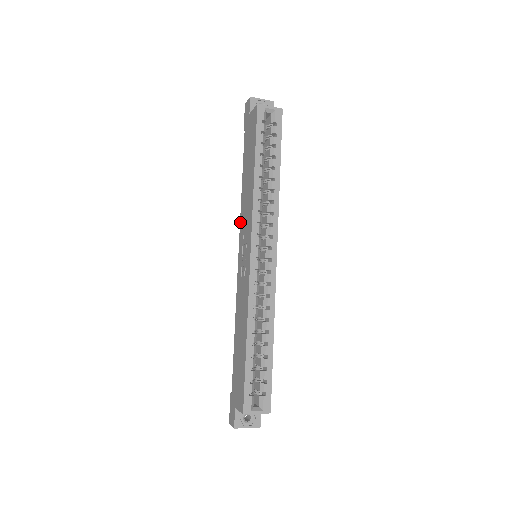
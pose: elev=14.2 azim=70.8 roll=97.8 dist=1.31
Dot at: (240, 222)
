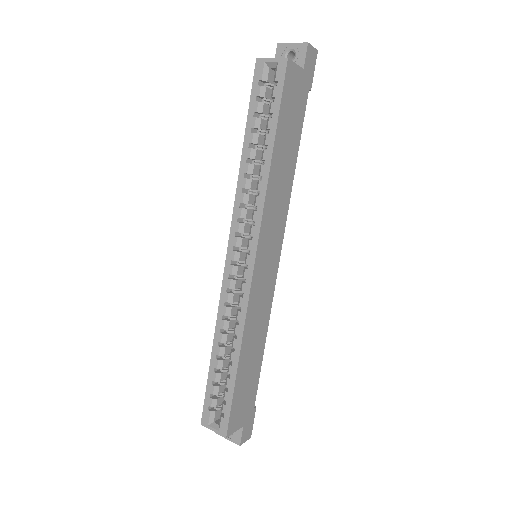
Dot at: occluded
